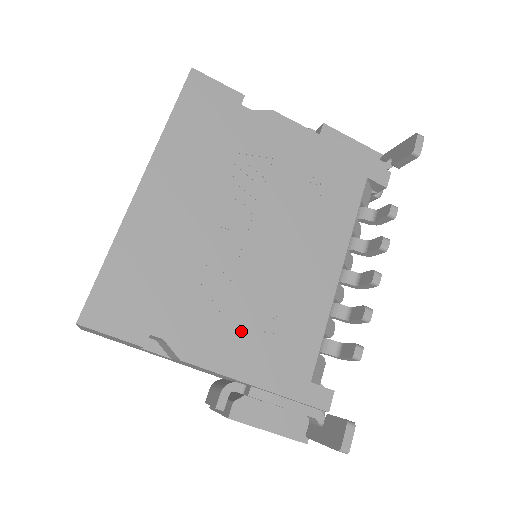
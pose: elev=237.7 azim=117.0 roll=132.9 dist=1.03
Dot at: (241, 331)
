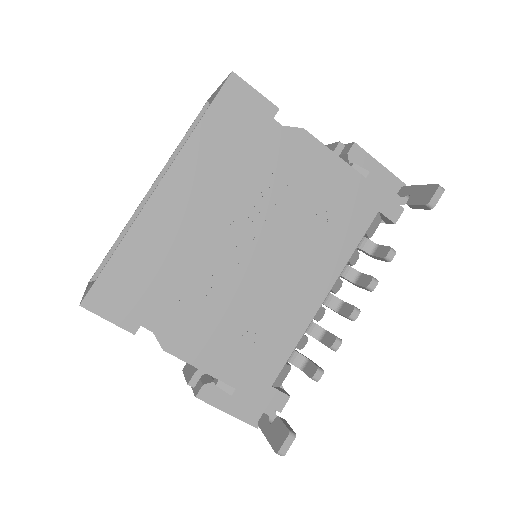
Dot at: (221, 334)
